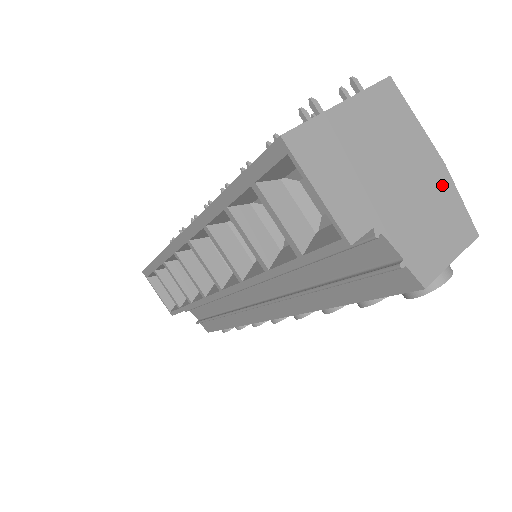
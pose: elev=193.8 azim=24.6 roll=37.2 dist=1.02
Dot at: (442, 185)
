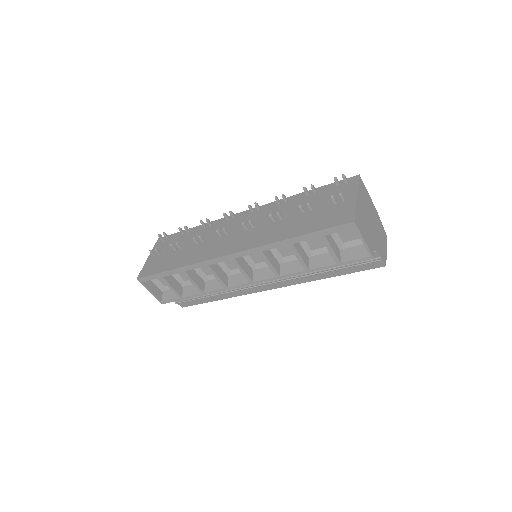
Dot at: (378, 219)
